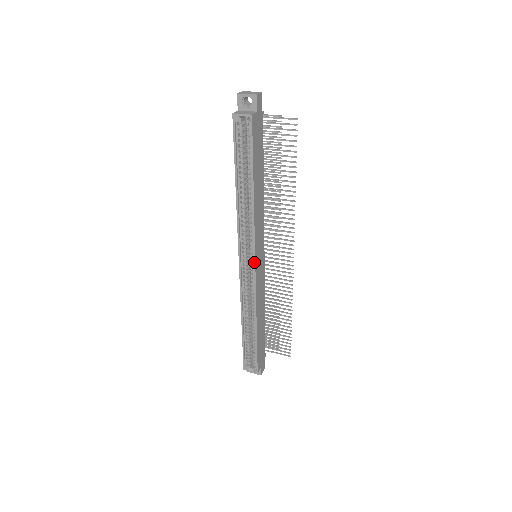
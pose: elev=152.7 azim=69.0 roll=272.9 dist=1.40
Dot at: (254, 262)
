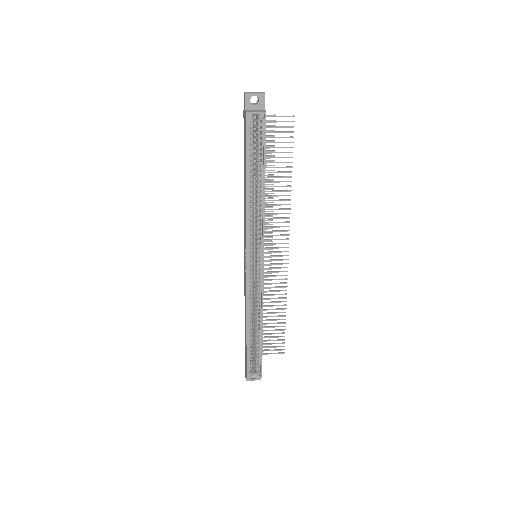
Dot at: (263, 260)
